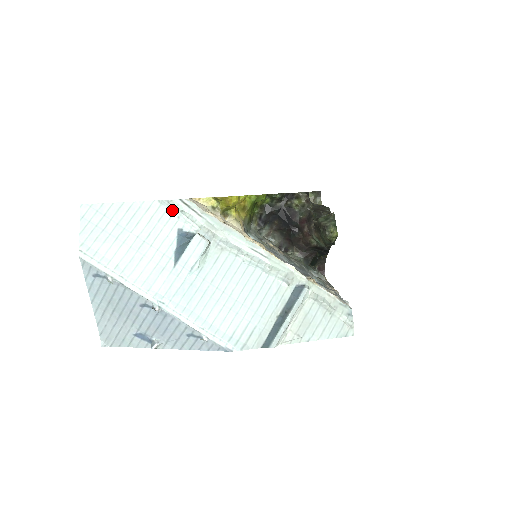
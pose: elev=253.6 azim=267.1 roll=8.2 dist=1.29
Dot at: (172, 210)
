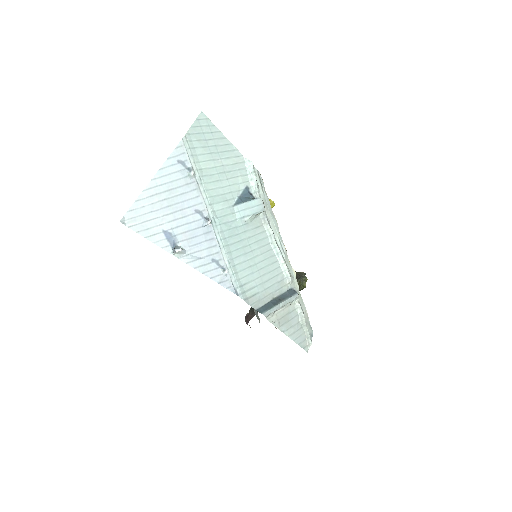
Dot at: (250, 171)
